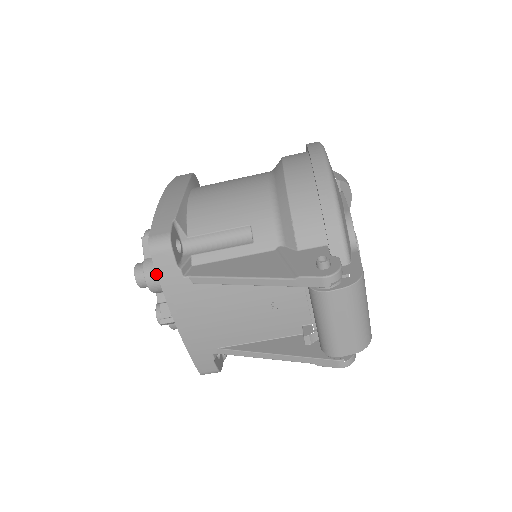
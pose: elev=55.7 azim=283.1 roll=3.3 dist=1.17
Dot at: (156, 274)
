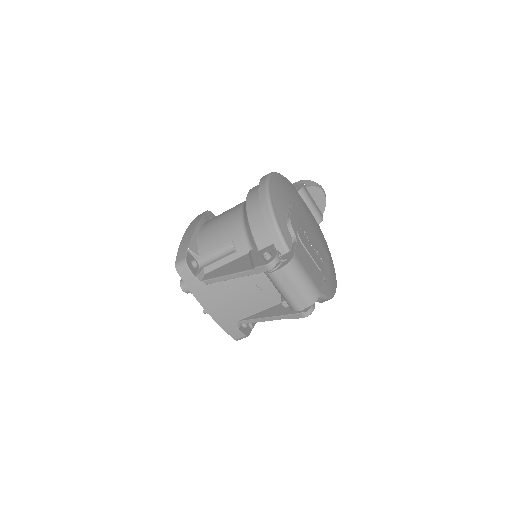
Dot at: occluded
